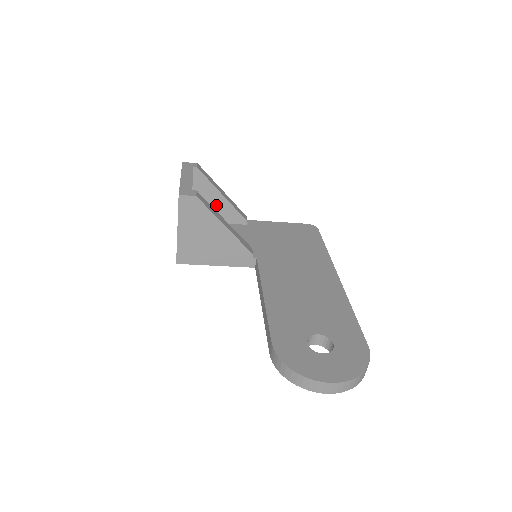
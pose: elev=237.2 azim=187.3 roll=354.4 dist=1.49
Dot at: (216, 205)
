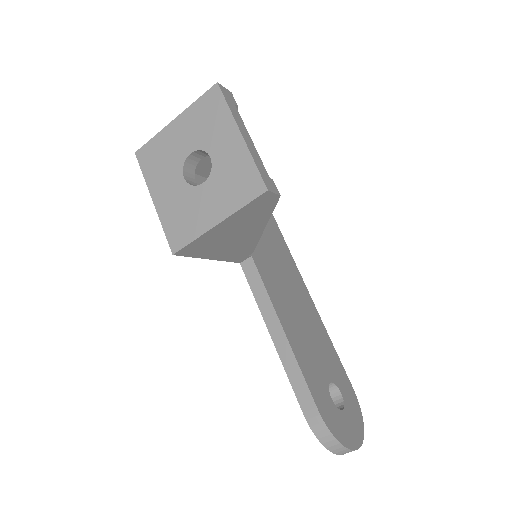
Dot at: occluded
